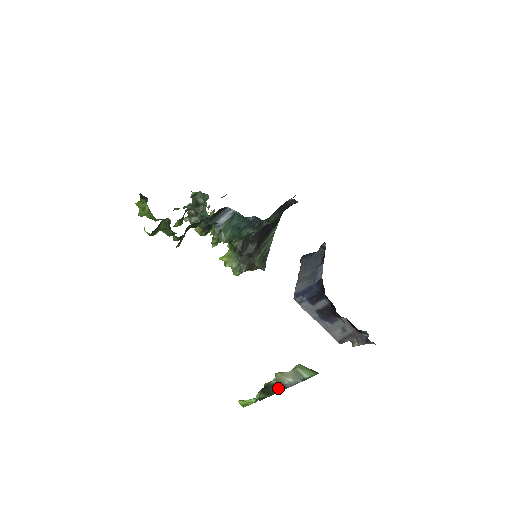
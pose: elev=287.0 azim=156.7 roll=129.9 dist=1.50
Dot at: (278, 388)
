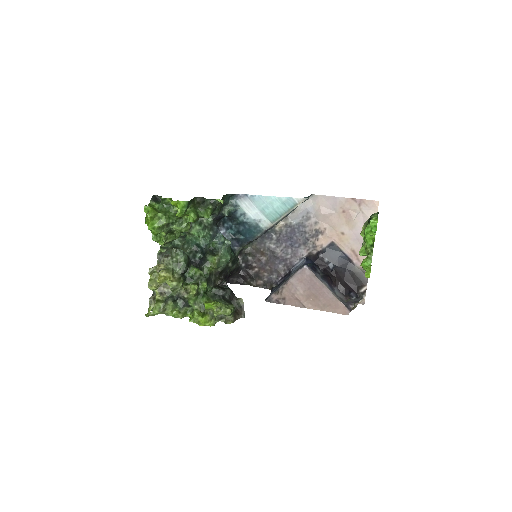
Dot at: occluded
